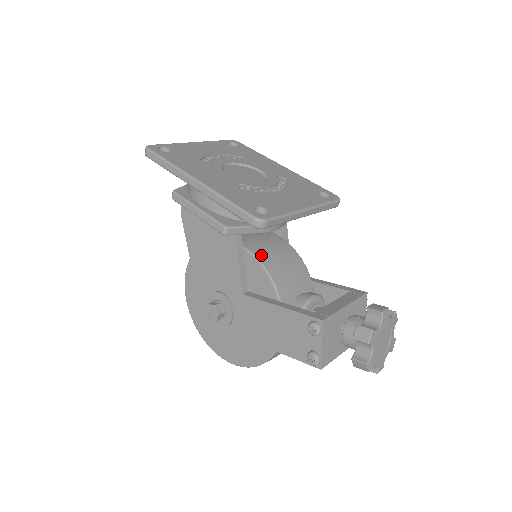
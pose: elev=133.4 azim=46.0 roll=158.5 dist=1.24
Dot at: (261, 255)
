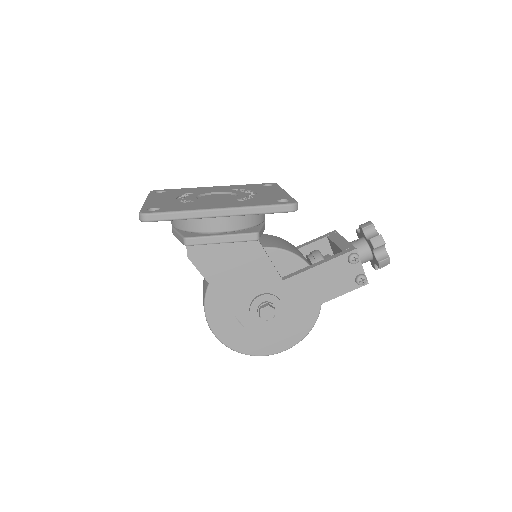
Dot at: (274, 245)
